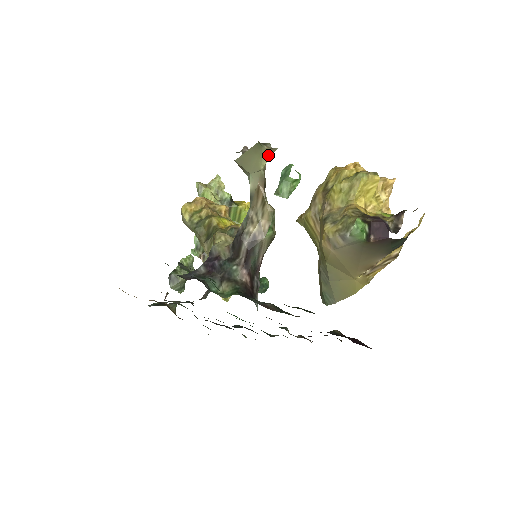
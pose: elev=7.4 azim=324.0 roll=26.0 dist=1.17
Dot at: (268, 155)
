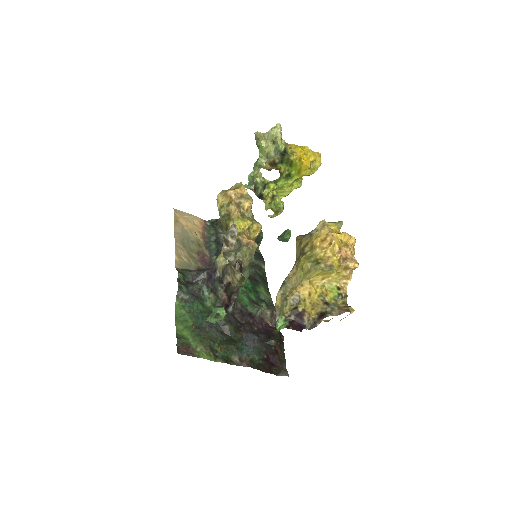
Dot at: (231, 262)
